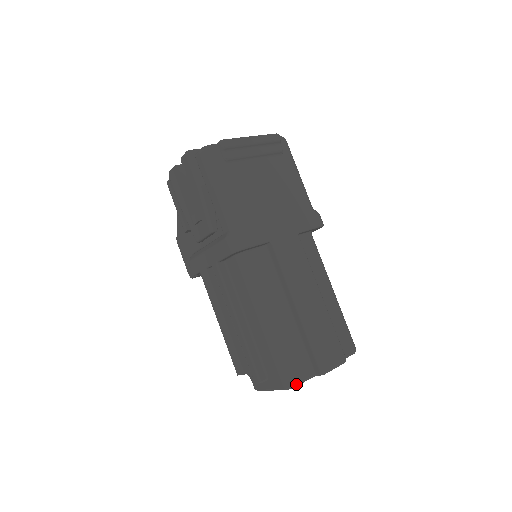
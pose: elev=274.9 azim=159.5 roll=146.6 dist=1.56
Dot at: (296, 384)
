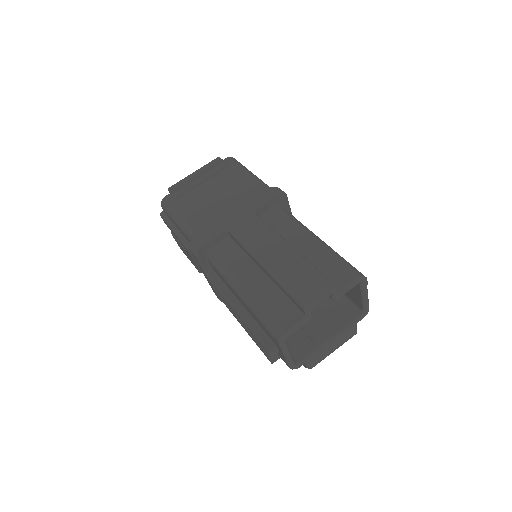
Dot at: (284, 332)
